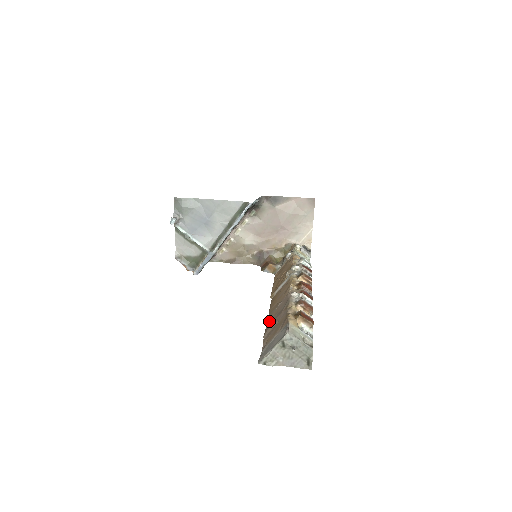
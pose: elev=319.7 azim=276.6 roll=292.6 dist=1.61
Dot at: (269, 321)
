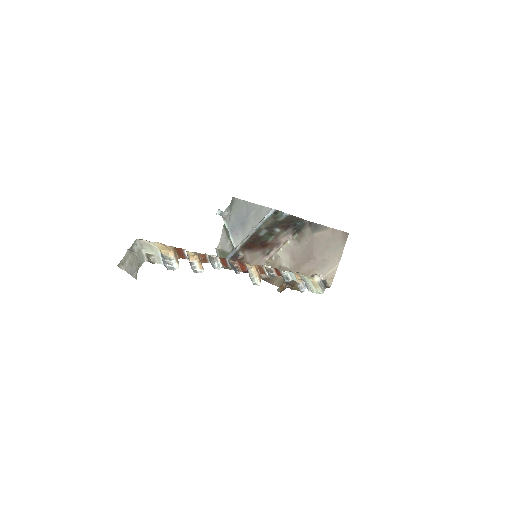
Dot at: occluded
